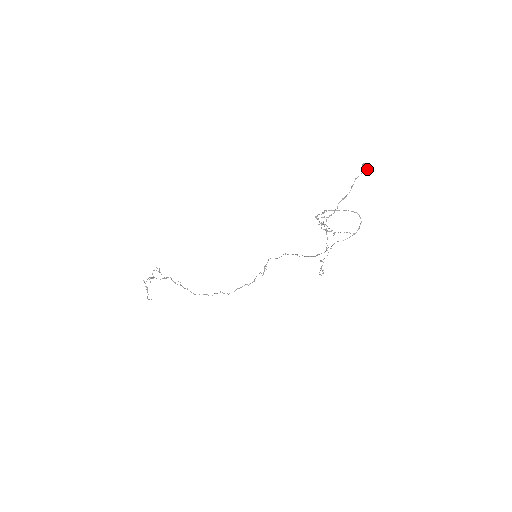
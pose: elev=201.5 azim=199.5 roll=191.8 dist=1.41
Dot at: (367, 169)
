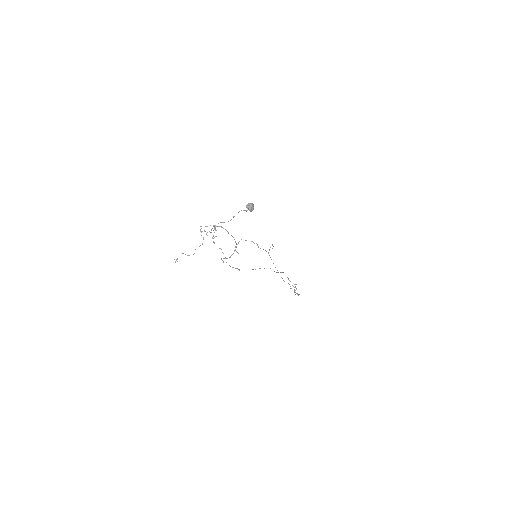
Dot at: (248, 209)
